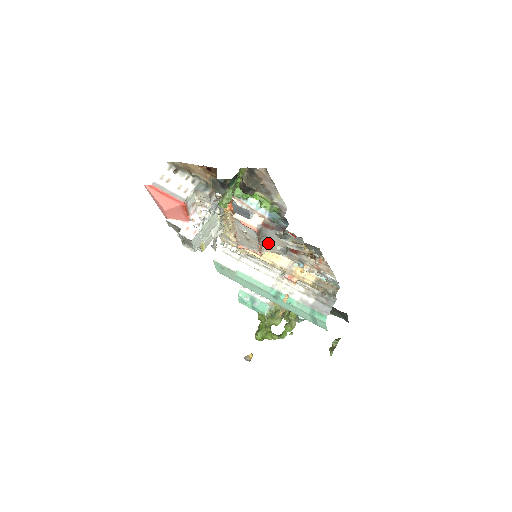
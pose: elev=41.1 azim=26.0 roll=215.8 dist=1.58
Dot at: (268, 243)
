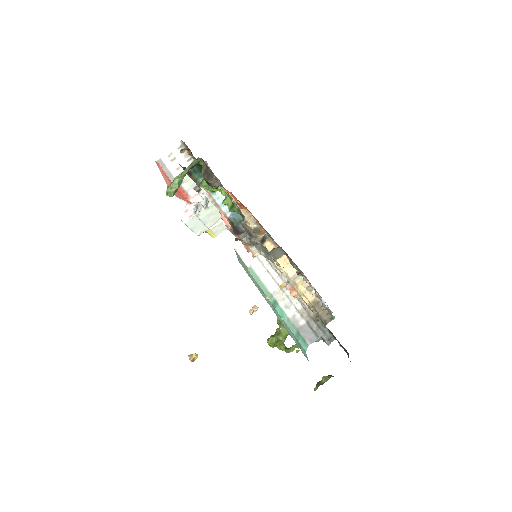
Dot at: (255, 245)
